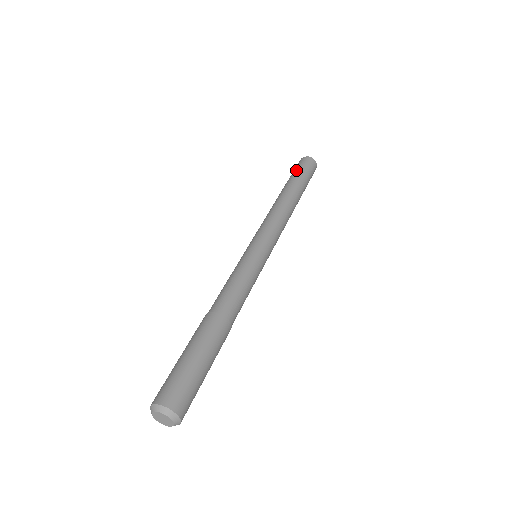
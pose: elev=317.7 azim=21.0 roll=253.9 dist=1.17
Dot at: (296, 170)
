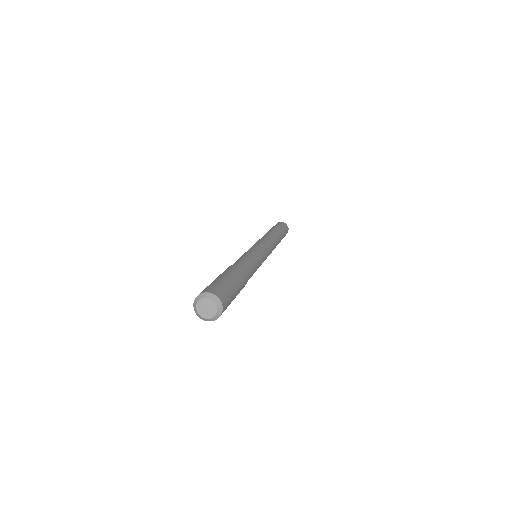
Dot at: occluded
